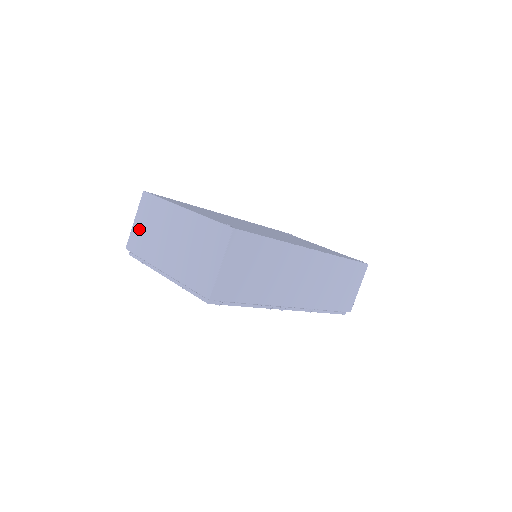
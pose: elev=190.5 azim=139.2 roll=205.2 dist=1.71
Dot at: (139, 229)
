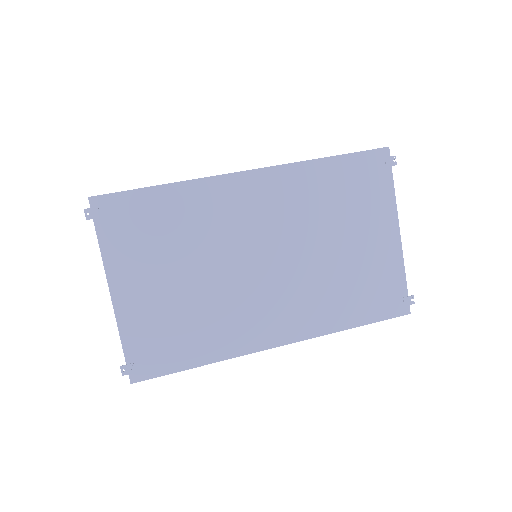
Dot at: occluded
